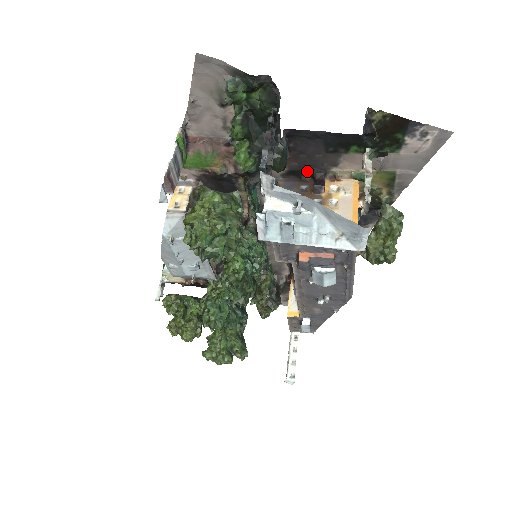
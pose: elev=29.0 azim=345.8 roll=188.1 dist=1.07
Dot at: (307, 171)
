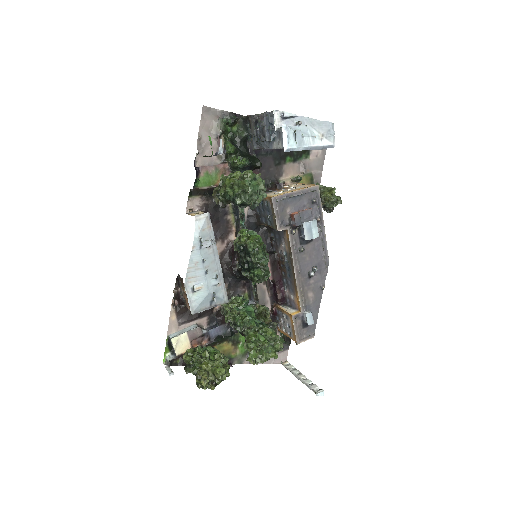
Dot at: (267, 183)
